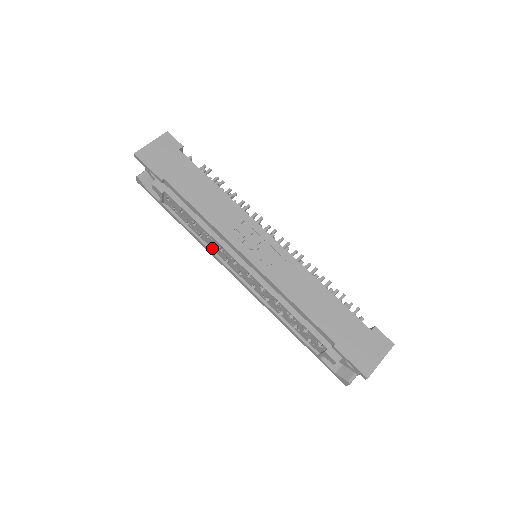
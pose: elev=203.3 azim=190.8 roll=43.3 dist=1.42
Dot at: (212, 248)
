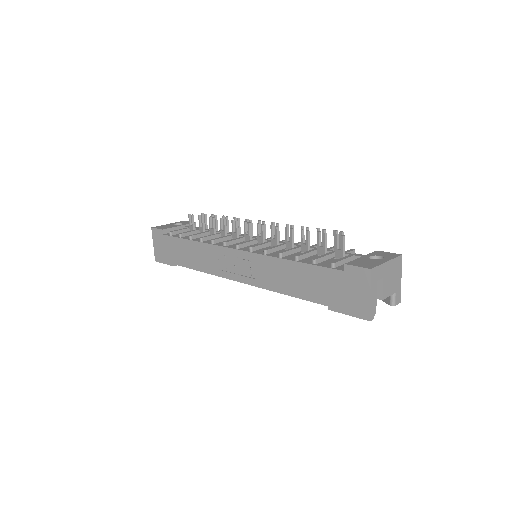
Dot at: occluded
